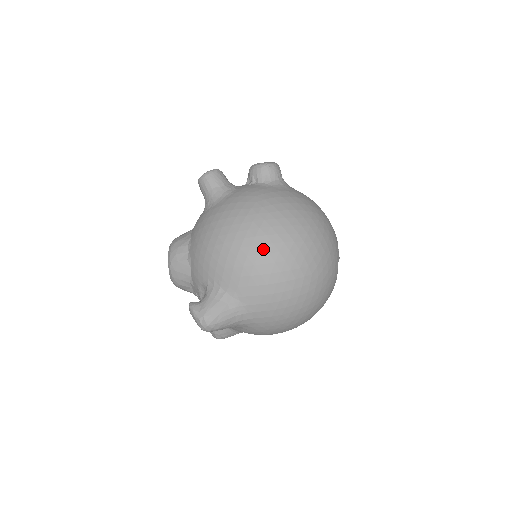
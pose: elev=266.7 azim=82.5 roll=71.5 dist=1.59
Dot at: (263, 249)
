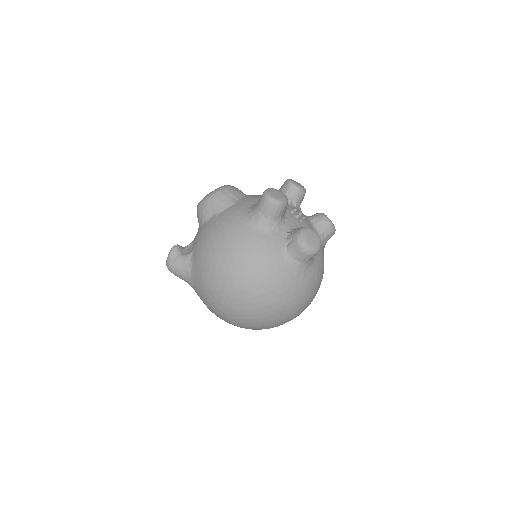
Dot at: (222, 292)
